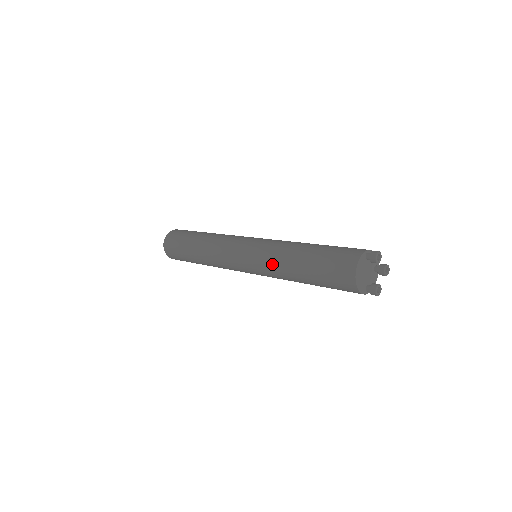
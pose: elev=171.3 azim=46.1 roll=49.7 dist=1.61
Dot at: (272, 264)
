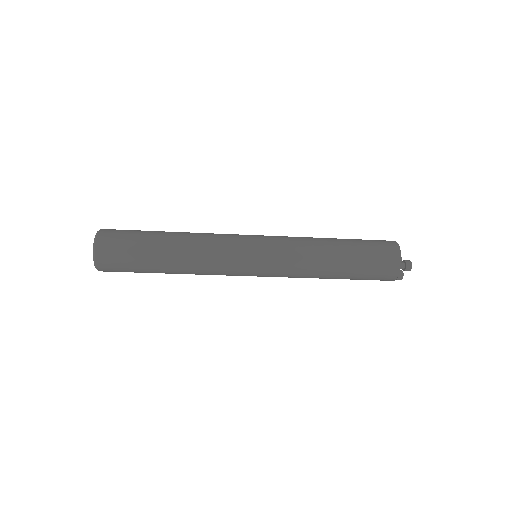
Dot at: (300, 237)
